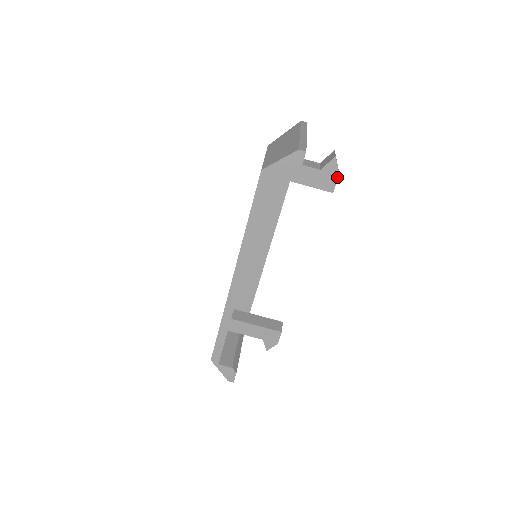
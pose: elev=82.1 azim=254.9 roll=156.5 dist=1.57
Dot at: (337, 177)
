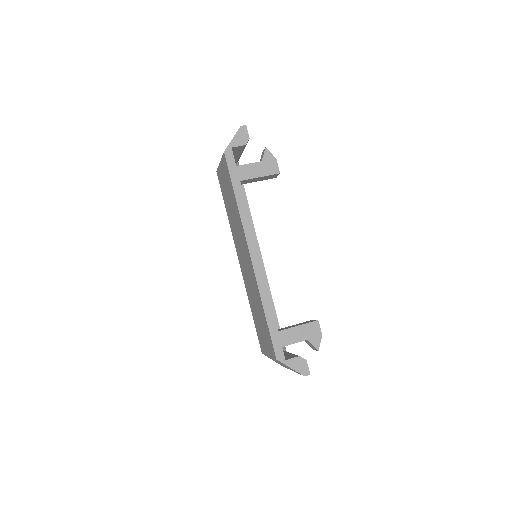
Dot at: (275, 161)
